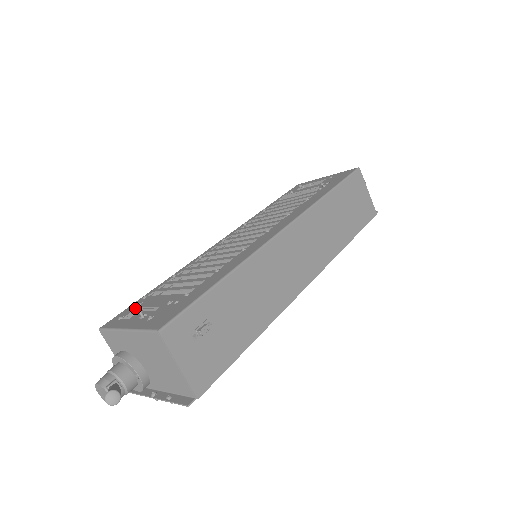
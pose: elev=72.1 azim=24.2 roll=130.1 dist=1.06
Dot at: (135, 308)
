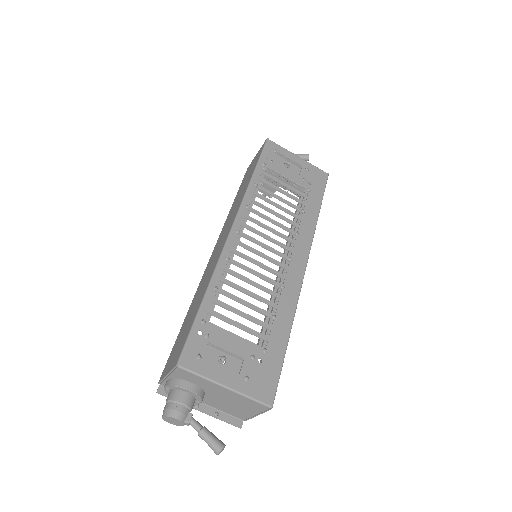
Dot at: (206, 343)
